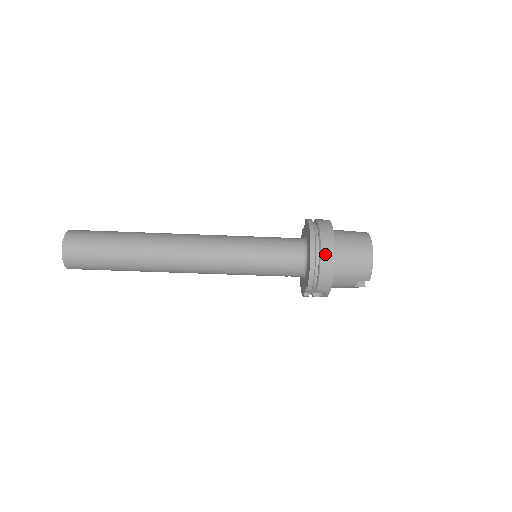
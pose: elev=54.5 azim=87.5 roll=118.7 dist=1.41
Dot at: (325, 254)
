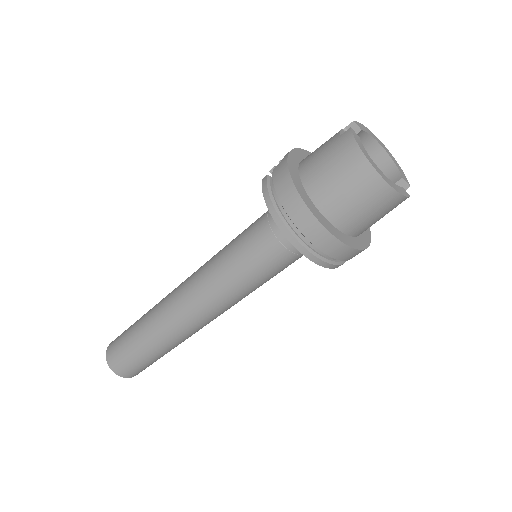
Dot at: (325, 247)
